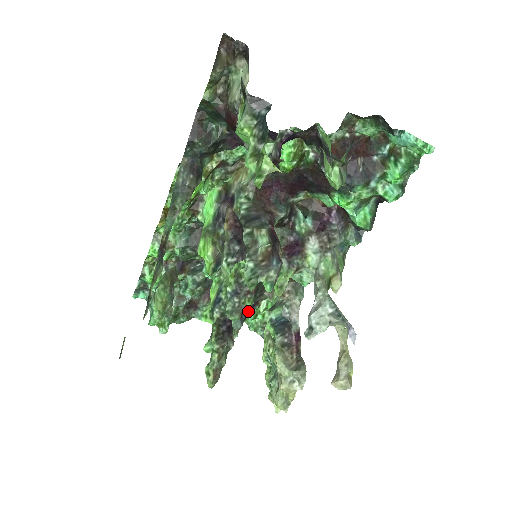
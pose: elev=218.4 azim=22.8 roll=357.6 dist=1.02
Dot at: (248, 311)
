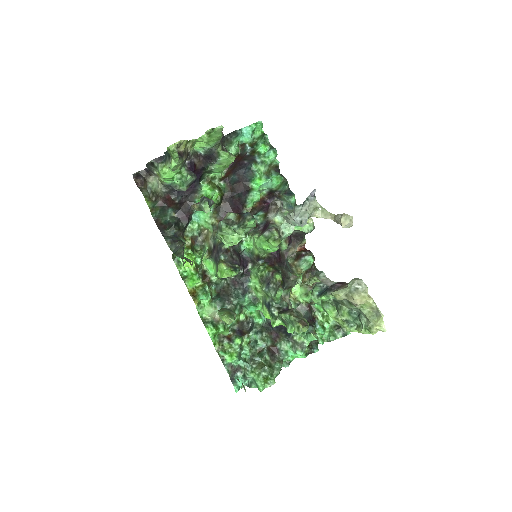
Dot at: (312, 324)
